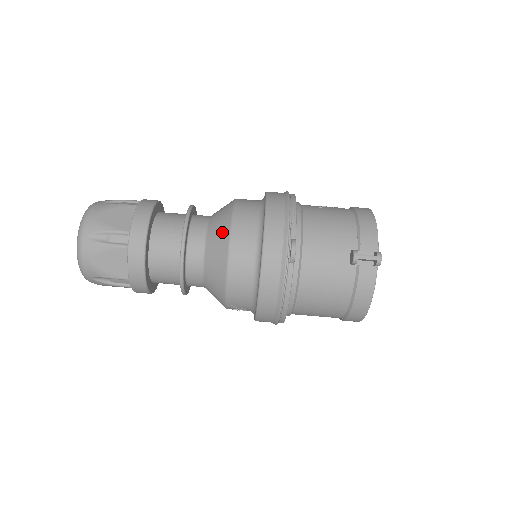
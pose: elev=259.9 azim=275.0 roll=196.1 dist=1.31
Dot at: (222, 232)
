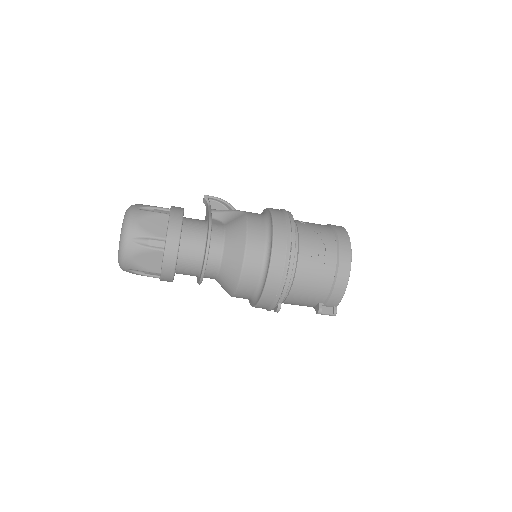
Dot at: (231, 283)
